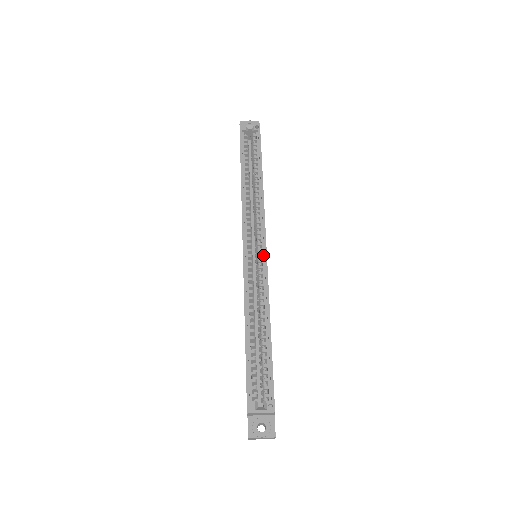
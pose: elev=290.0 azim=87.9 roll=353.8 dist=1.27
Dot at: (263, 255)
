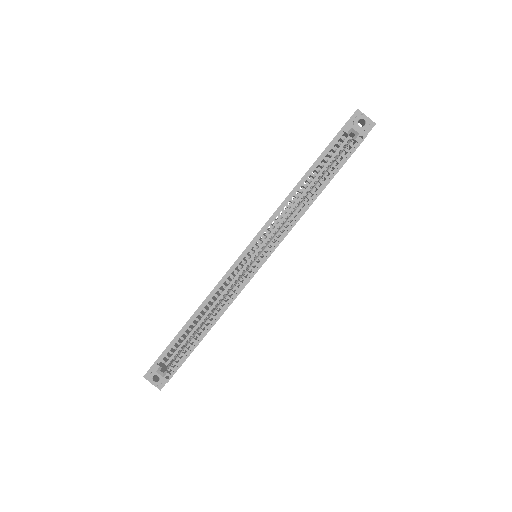
Dot at: (254, 270)
